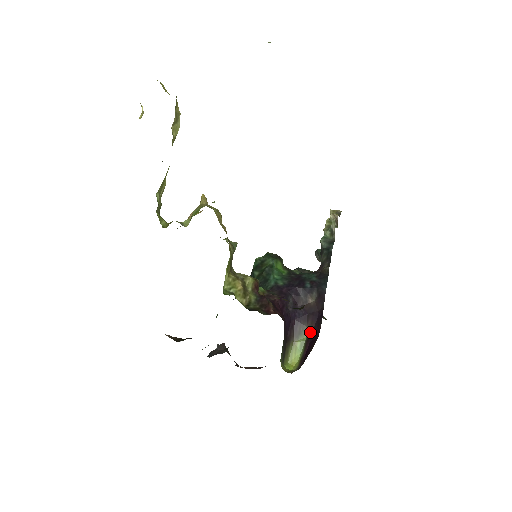
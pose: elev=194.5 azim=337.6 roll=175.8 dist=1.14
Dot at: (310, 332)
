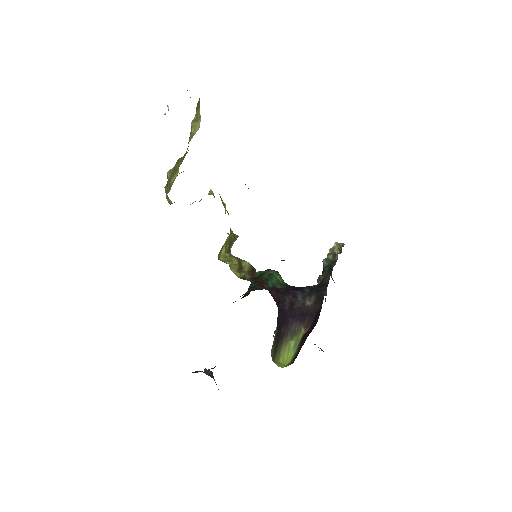
Dot at: (306, 332)
